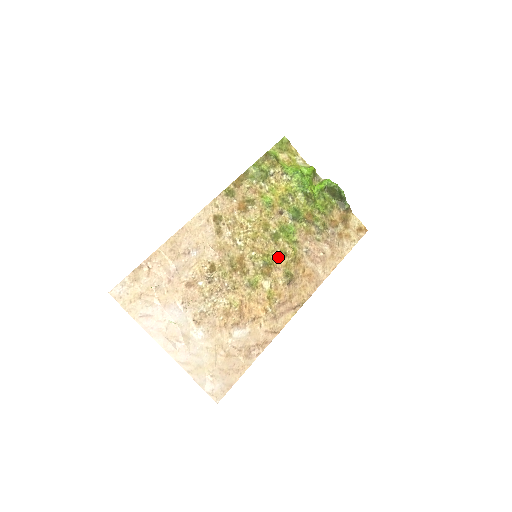
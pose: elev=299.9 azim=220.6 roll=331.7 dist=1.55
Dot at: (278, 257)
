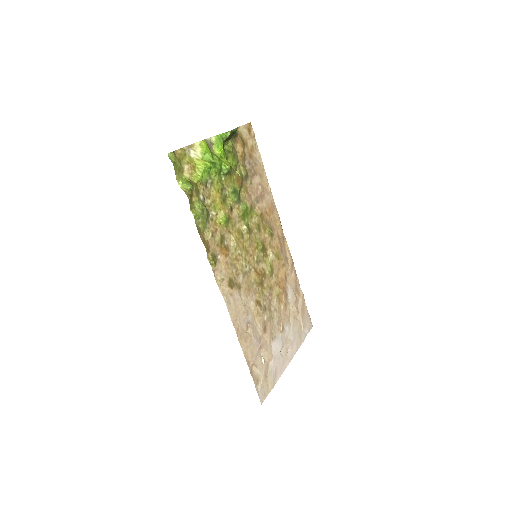
Dot at: (259, 234)
